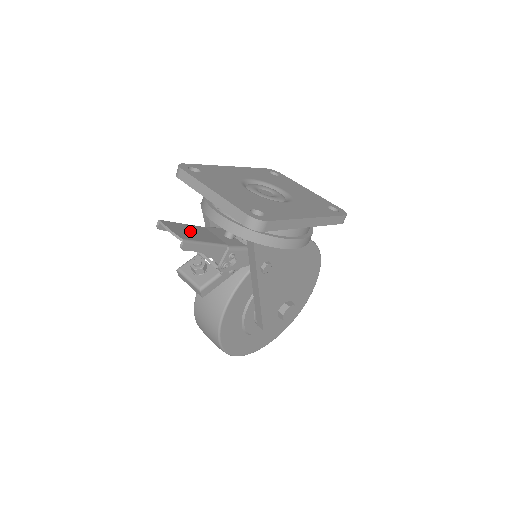
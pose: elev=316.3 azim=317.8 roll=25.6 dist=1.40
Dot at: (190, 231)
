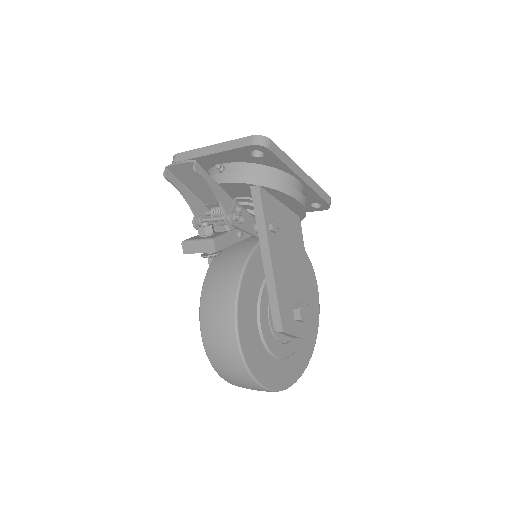
Dot at: (196, 180)
